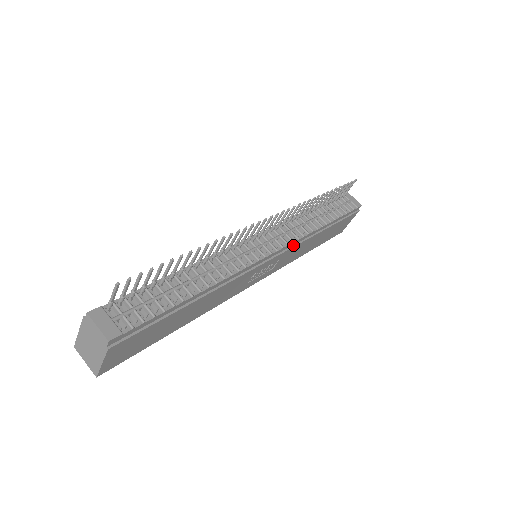
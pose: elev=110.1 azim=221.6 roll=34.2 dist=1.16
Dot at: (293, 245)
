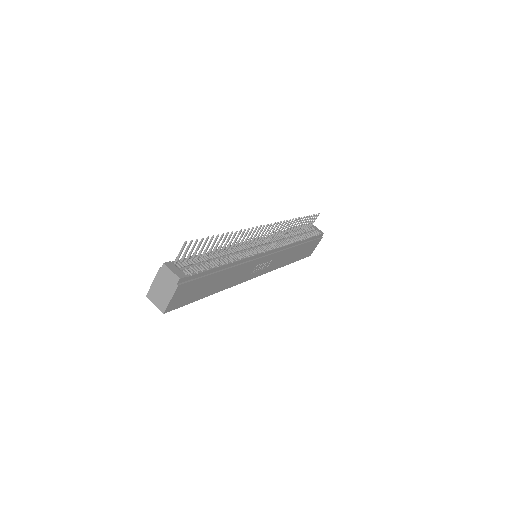
Dot at: (281, 250)
